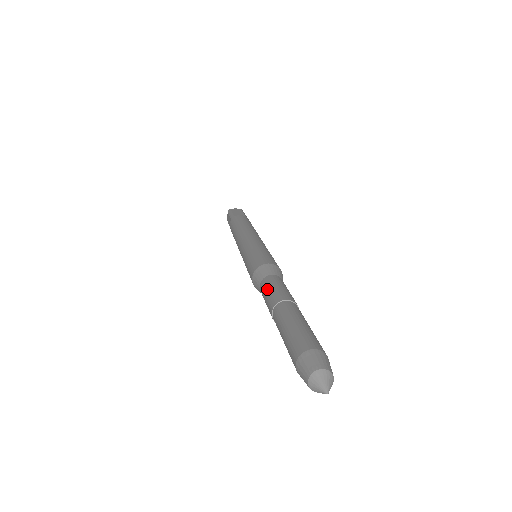
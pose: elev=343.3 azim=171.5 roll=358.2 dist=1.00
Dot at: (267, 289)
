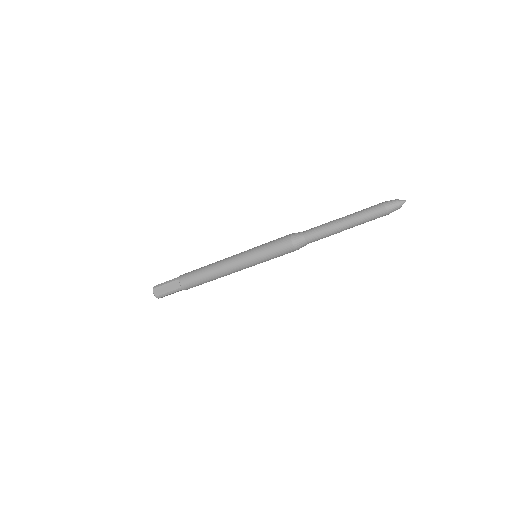
Dot at: occluded
